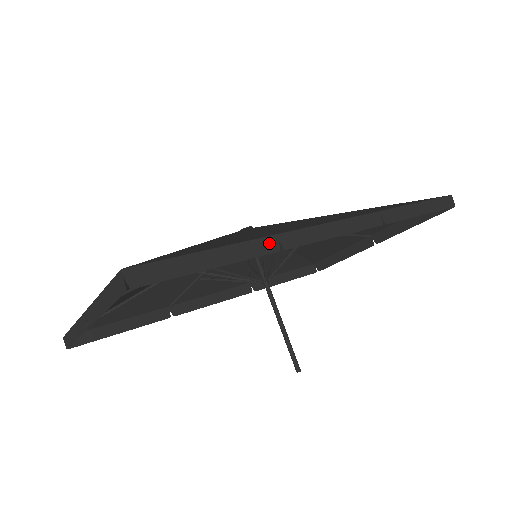
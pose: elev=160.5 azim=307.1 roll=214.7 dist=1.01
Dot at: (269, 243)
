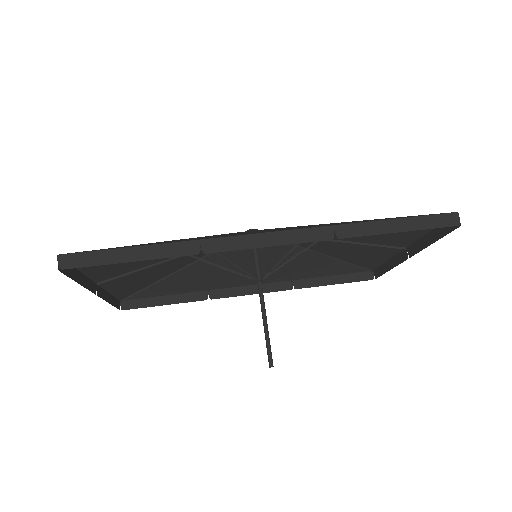
Dot at: (190, 246)
